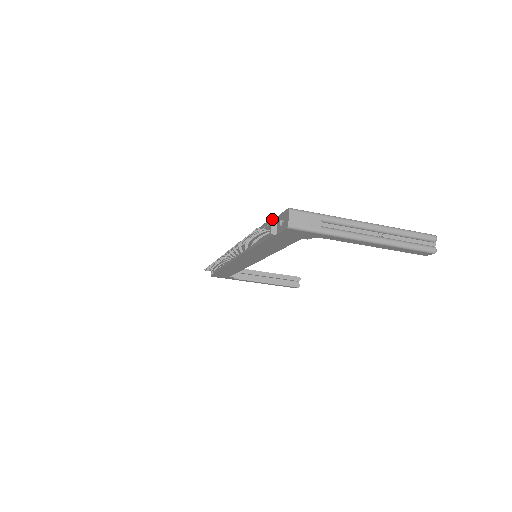
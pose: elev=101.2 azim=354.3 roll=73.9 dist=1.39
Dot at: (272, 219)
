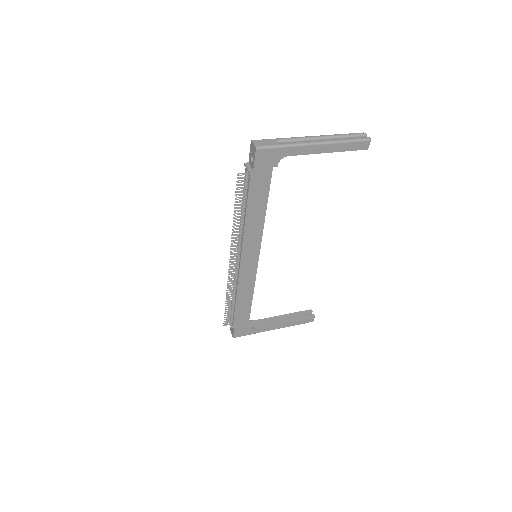
Dot at: (245, 165)
